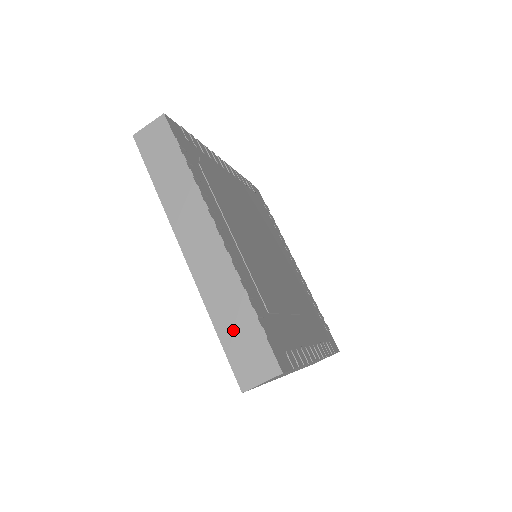
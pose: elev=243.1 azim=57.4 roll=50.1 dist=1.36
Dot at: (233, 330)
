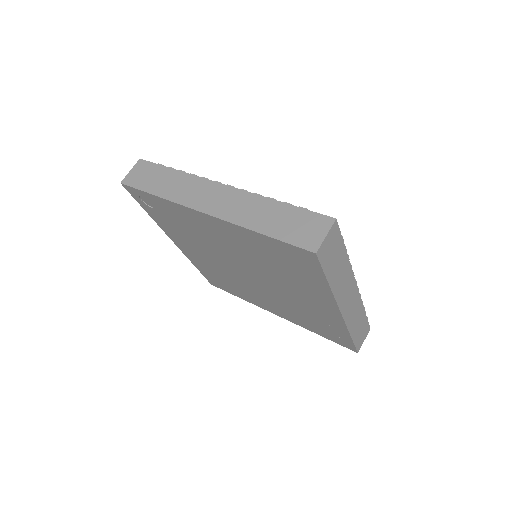
Dot at: (278, 224)
